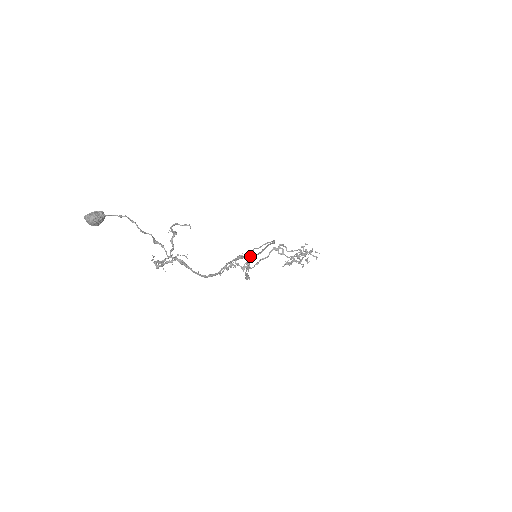
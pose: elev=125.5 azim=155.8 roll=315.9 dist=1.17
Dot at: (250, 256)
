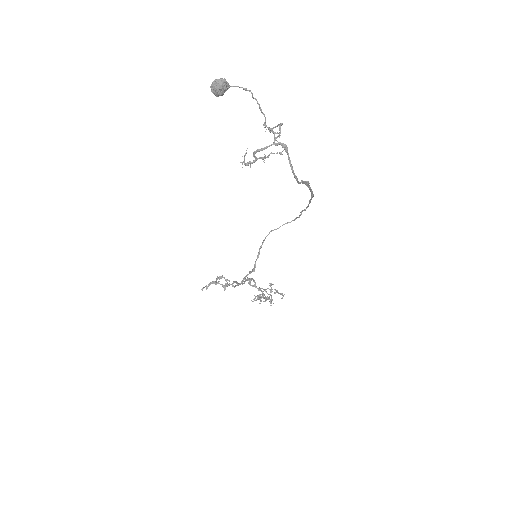
Dot at: (262, 242)
